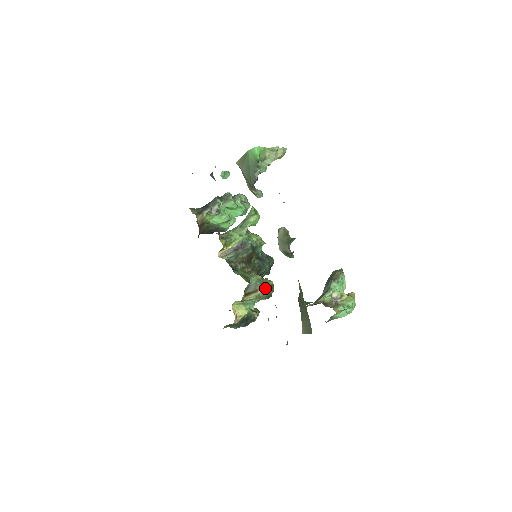
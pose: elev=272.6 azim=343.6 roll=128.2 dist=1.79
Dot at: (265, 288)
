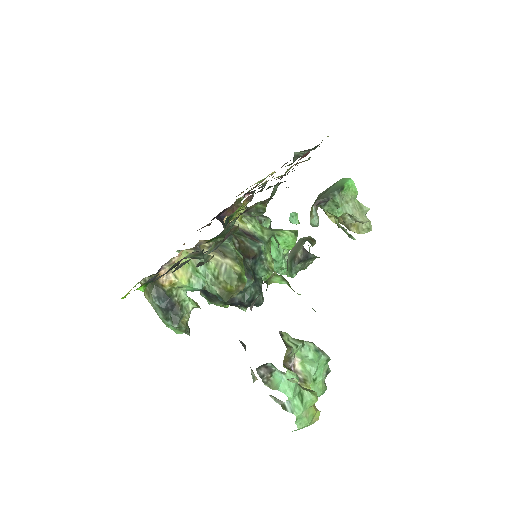
Dot at: (235, 266)
